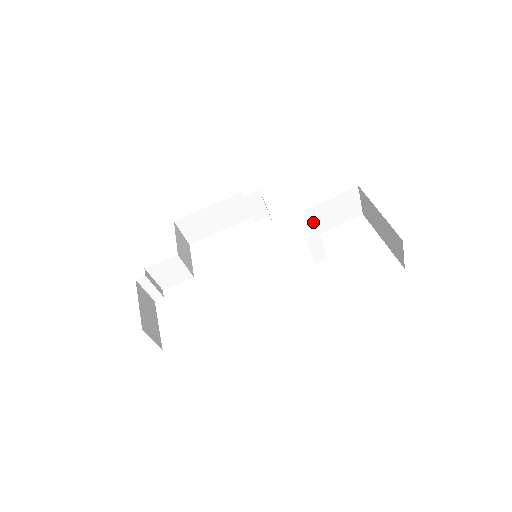
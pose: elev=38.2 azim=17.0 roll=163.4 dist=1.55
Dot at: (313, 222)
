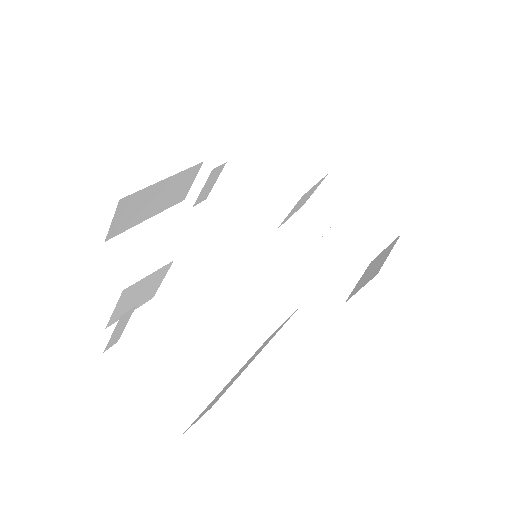
Dot at: (291, 211)
